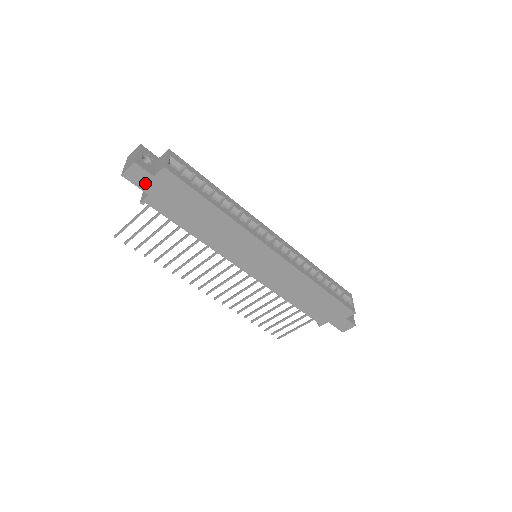
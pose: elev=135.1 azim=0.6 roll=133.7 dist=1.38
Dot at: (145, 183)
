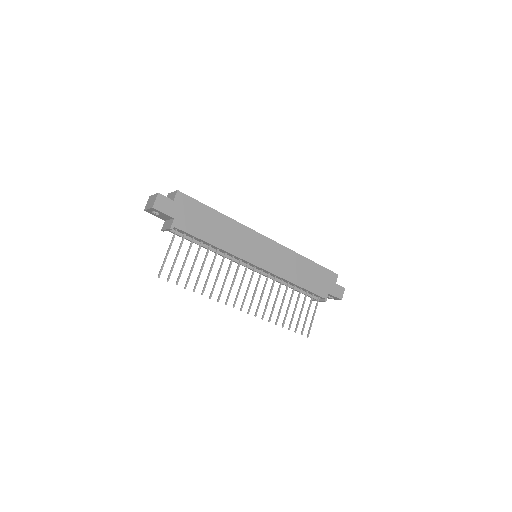
Dot at: (169, 209)
